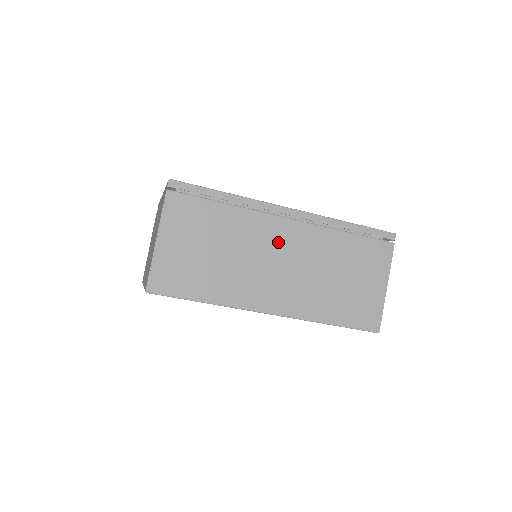
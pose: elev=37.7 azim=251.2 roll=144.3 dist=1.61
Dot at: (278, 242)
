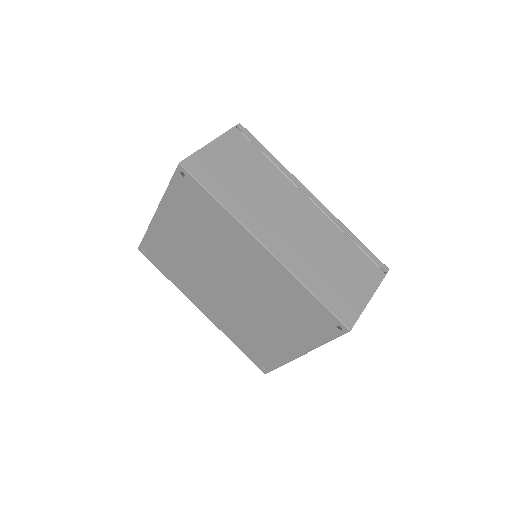
Dot at: (295, 207)
